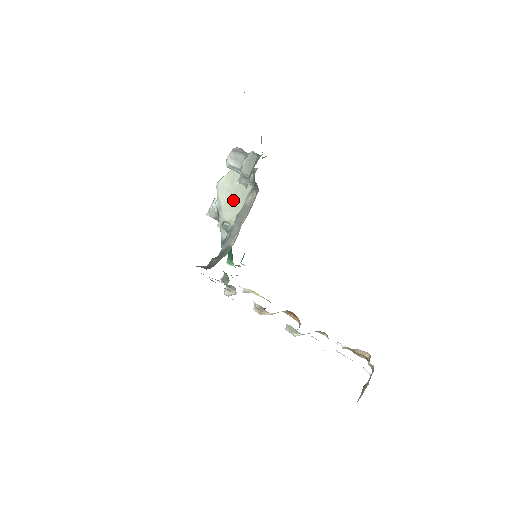
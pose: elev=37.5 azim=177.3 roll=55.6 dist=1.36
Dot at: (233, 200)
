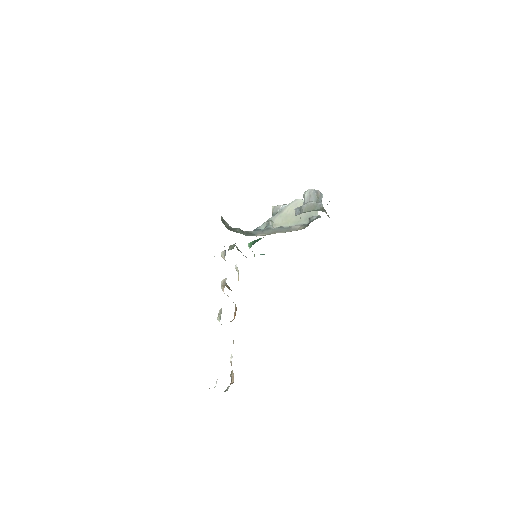
Dot at: (291, 217)
